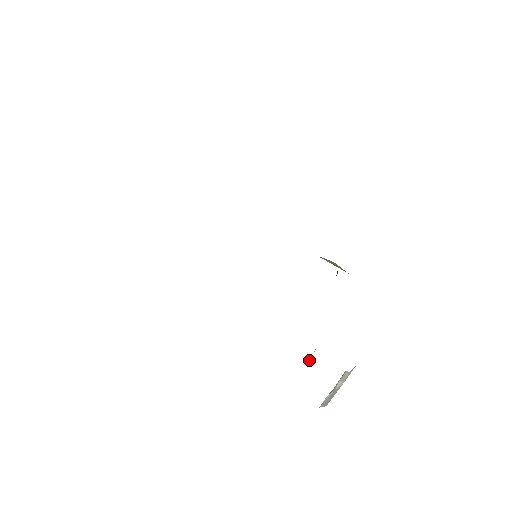
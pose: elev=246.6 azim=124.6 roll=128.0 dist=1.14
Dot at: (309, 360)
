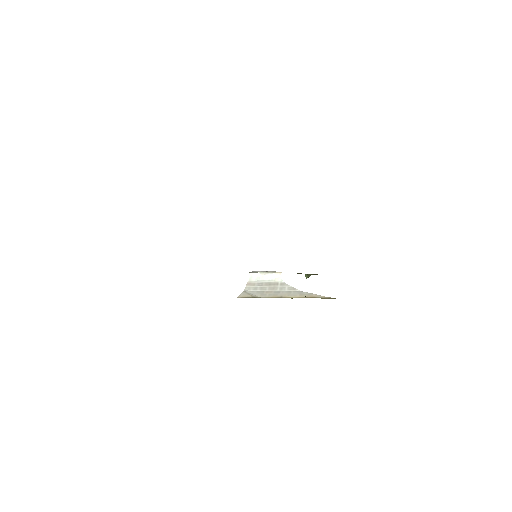
Dot at: occluded
